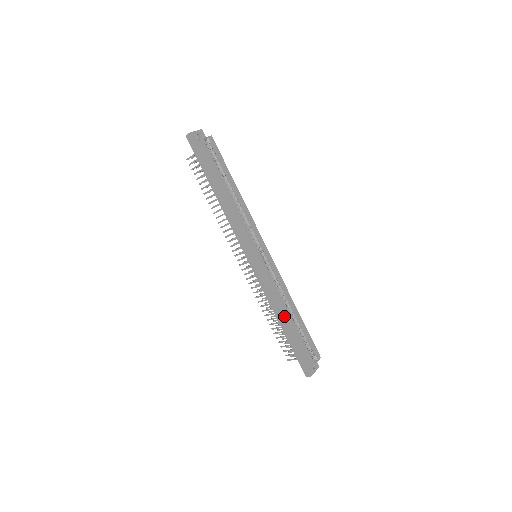
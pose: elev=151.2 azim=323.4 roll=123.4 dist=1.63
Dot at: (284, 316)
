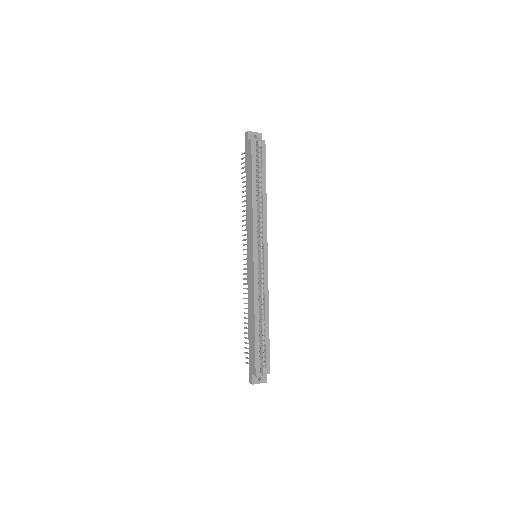
Dot at: (253, 318)
